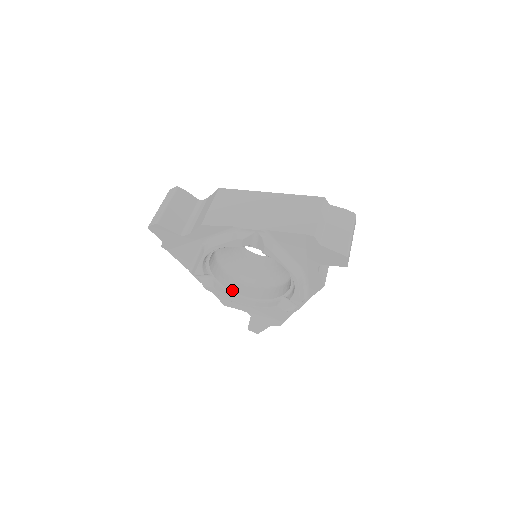
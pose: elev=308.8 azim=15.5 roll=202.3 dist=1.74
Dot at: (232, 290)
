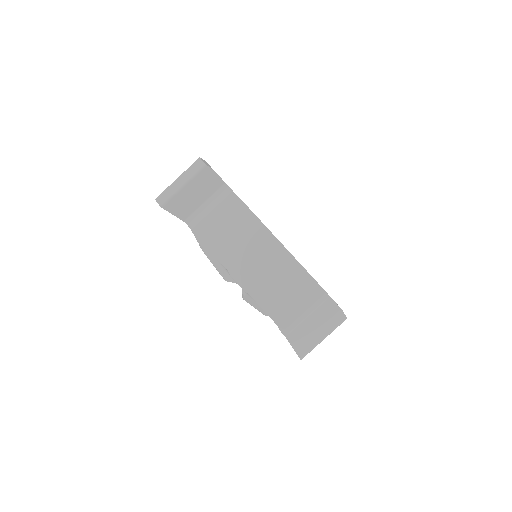
Dot at: occluded
